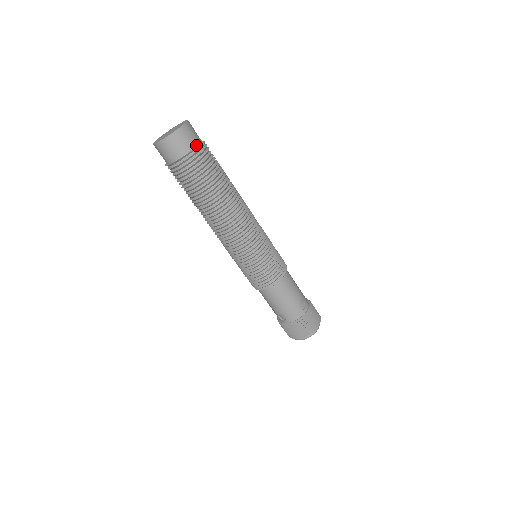
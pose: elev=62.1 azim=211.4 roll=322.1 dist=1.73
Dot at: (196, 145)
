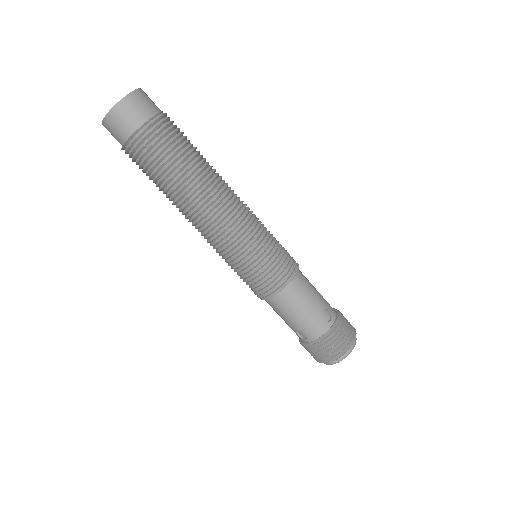
Dot at: (152, 116)
